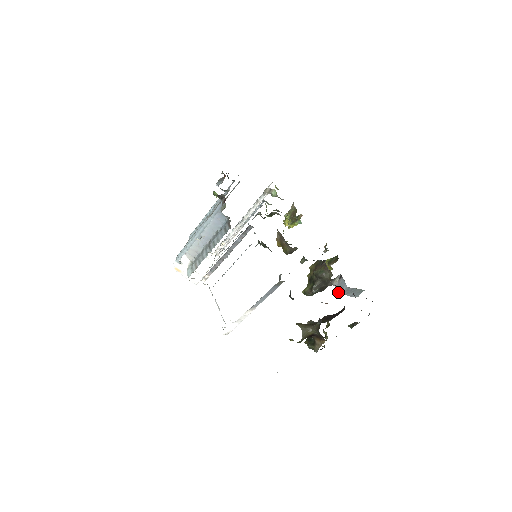
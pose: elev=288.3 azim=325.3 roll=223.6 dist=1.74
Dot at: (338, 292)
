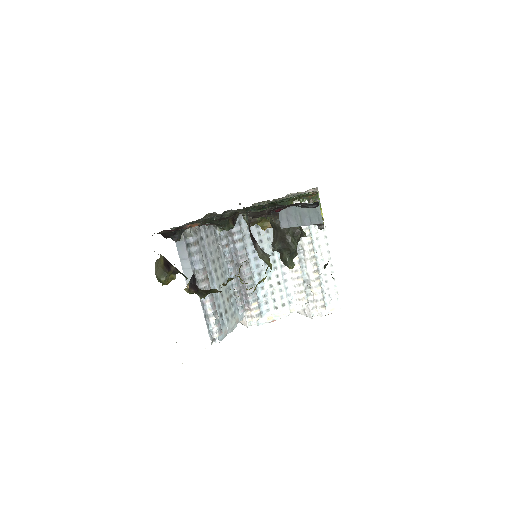
Dot at: (281, 227)
